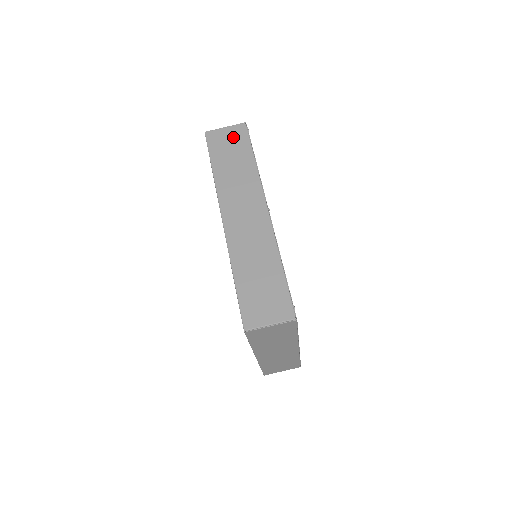
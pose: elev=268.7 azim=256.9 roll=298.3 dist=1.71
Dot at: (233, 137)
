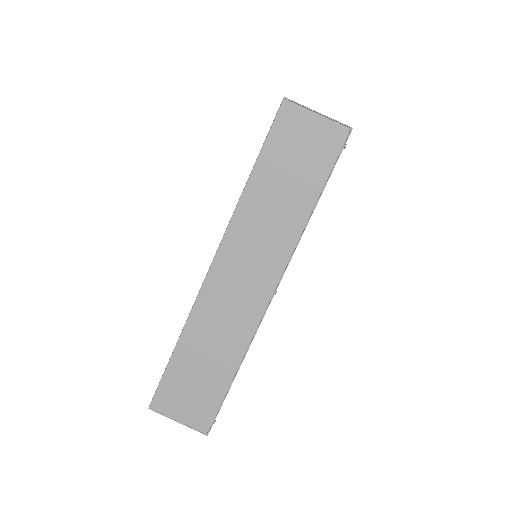
Dot at: (315, 143)
